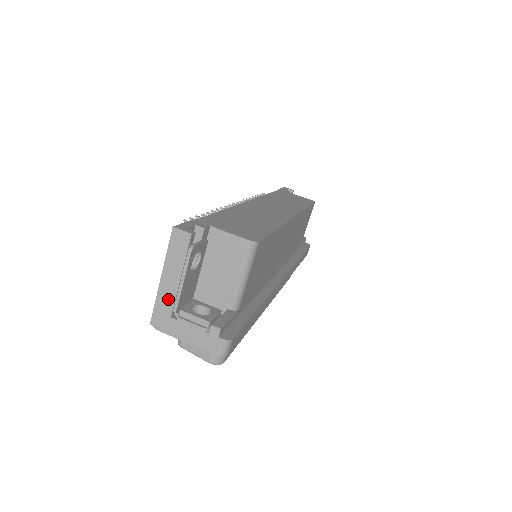
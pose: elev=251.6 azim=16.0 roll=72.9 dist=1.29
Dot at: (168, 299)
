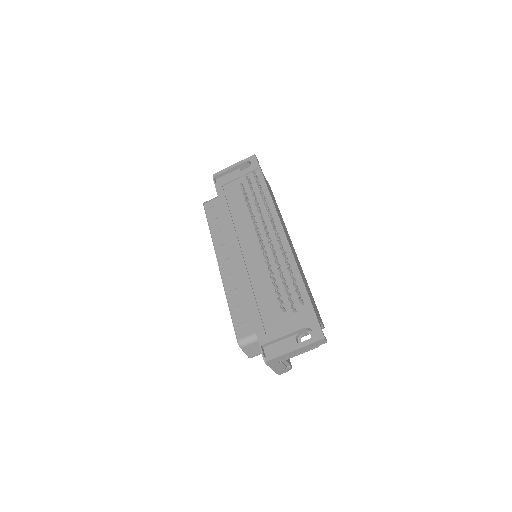
Dot at: (287, 357)
